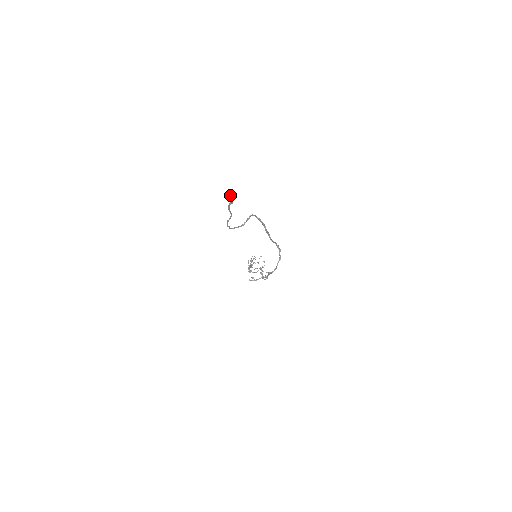
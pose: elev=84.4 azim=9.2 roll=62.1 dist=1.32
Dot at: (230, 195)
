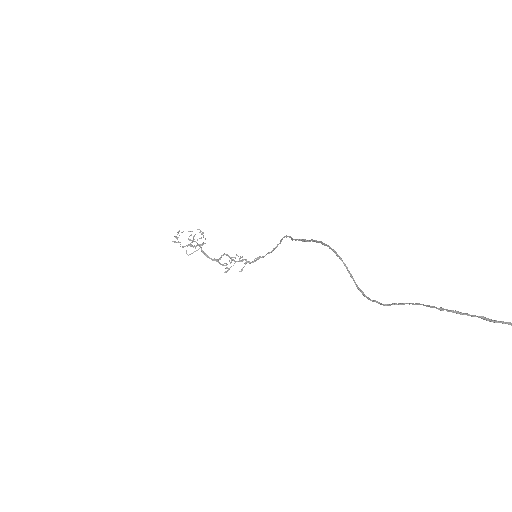
Dot at: out of frame
